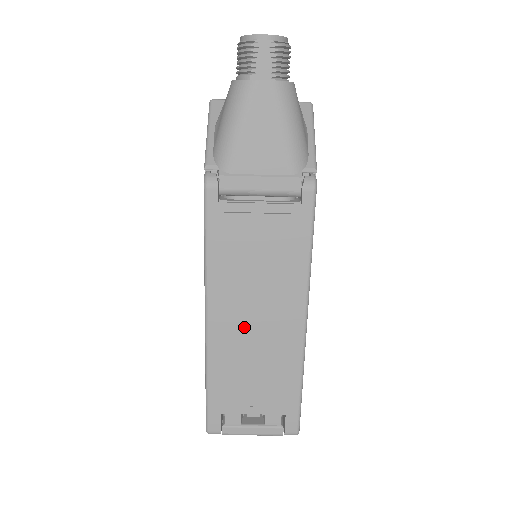
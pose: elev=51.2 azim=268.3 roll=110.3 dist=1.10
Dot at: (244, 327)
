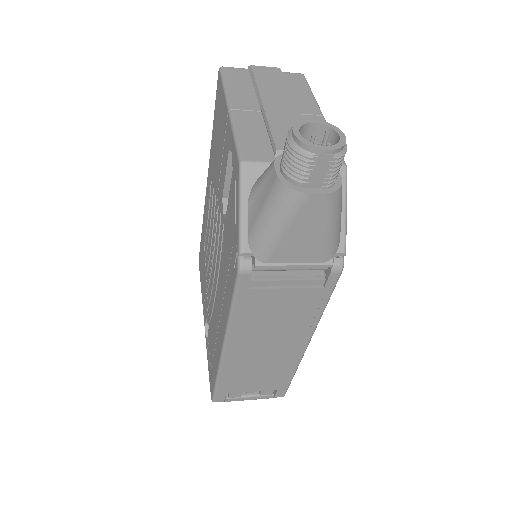
Dot at: (256, 351)
